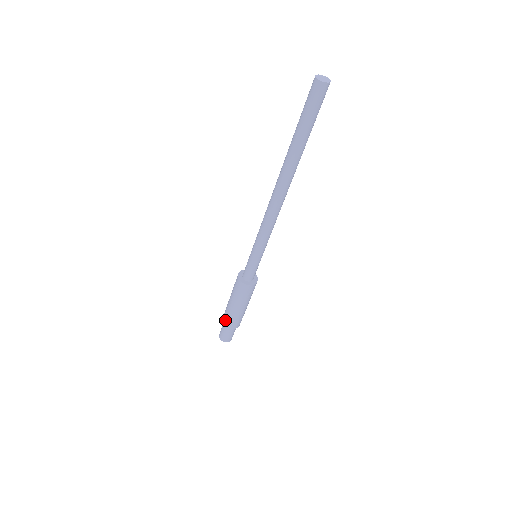
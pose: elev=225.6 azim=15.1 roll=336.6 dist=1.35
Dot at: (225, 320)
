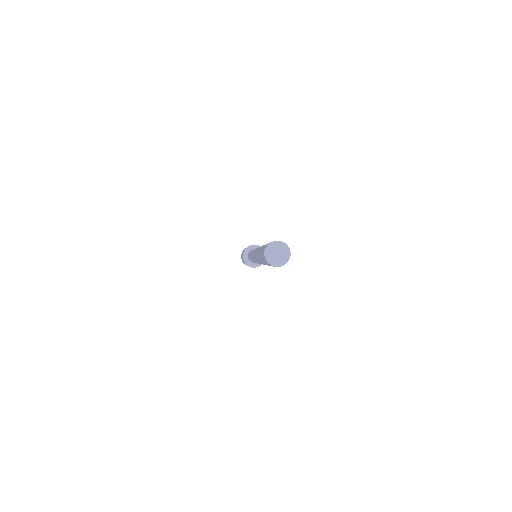
Dot at: occluded
